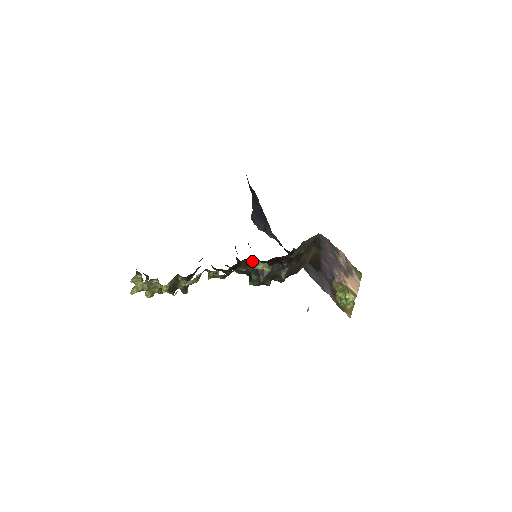
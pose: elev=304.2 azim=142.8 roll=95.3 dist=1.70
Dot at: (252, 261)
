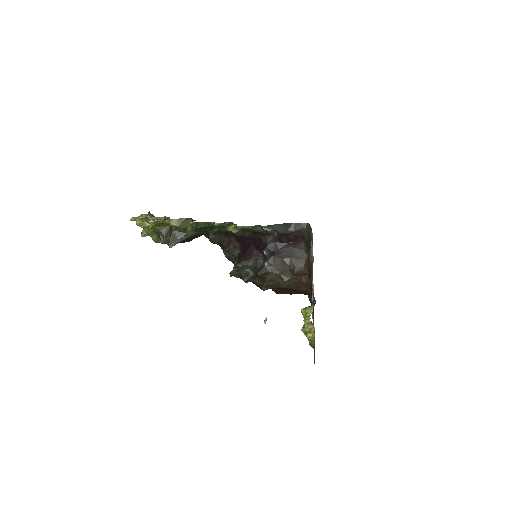
Dot at: (240, 242)
